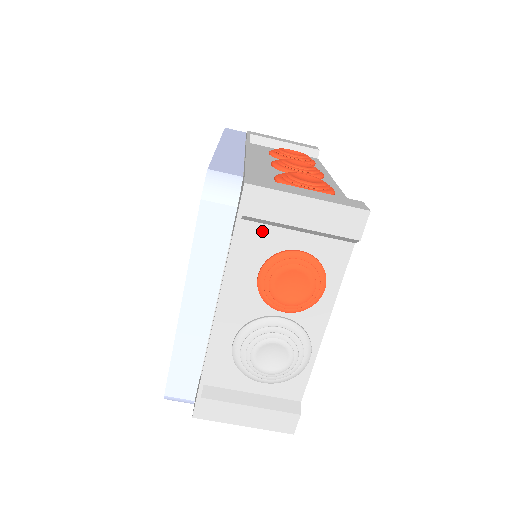
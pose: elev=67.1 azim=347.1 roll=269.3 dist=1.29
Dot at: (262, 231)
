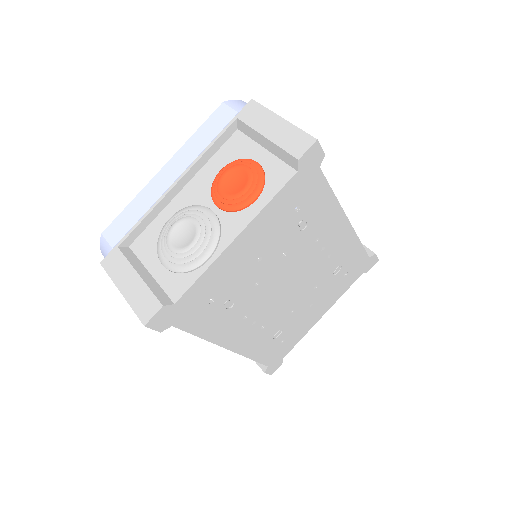
Dot at: (244, 141)
